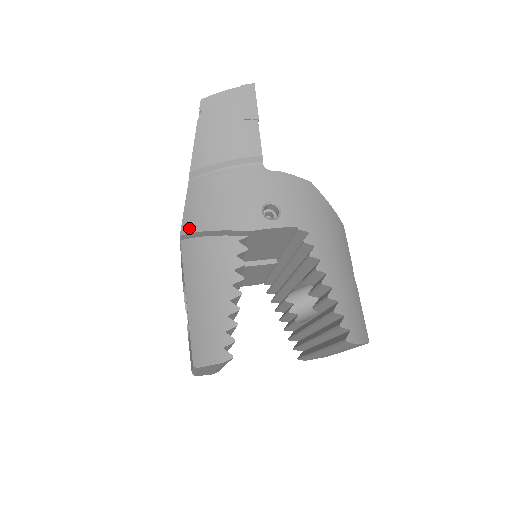
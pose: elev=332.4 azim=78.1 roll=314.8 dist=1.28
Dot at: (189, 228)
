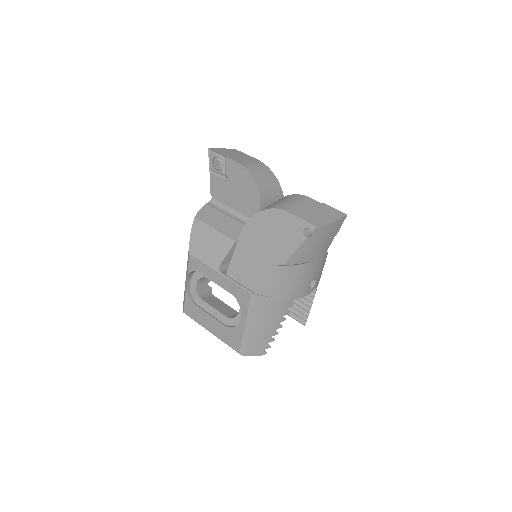
Dot at: (266, 293)
